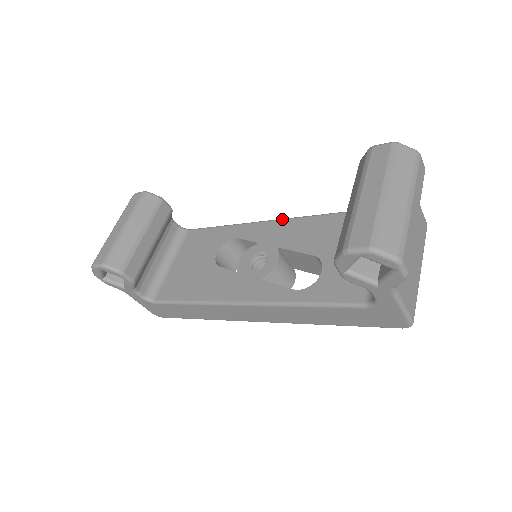
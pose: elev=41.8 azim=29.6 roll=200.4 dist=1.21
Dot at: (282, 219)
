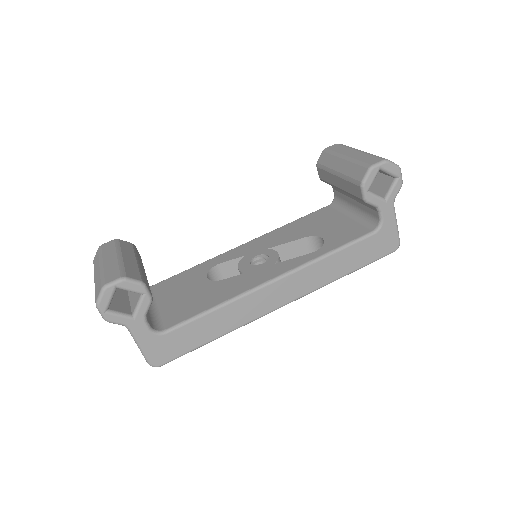
Dot at: (252, 240)
